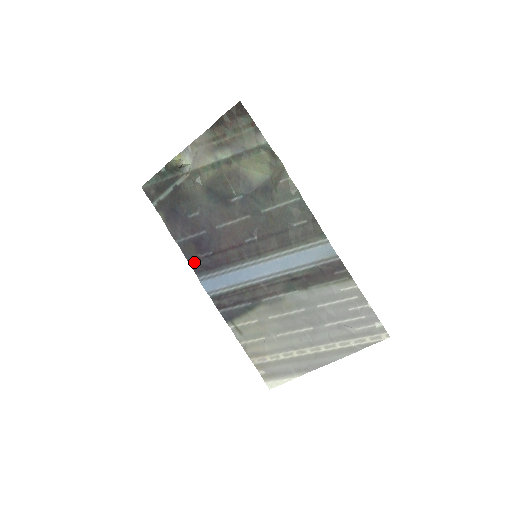
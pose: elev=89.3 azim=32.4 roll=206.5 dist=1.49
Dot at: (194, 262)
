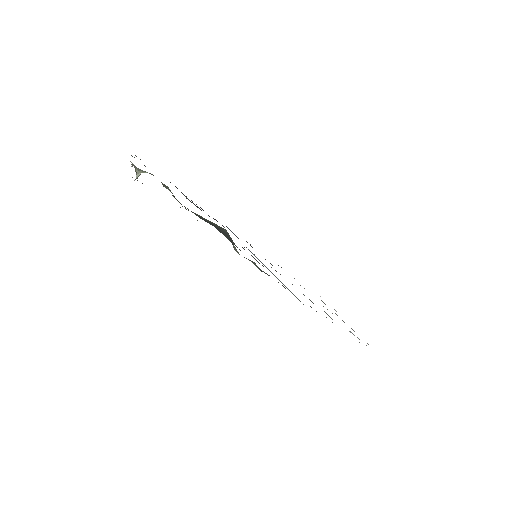
Dot at: occluded
